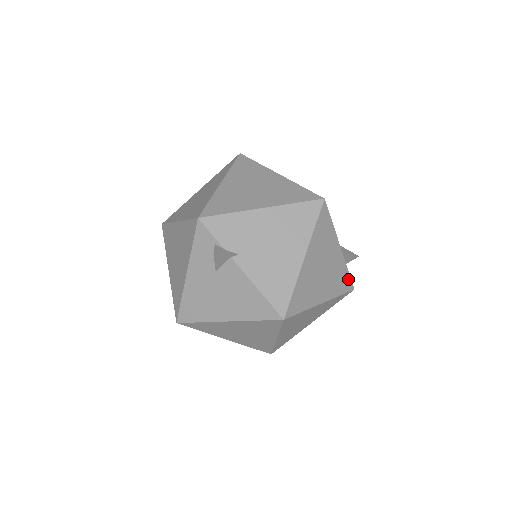
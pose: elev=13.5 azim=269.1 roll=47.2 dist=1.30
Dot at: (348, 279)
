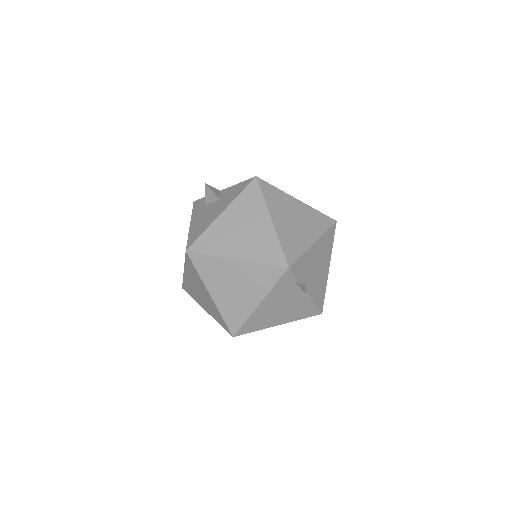
Dot at: occluded
